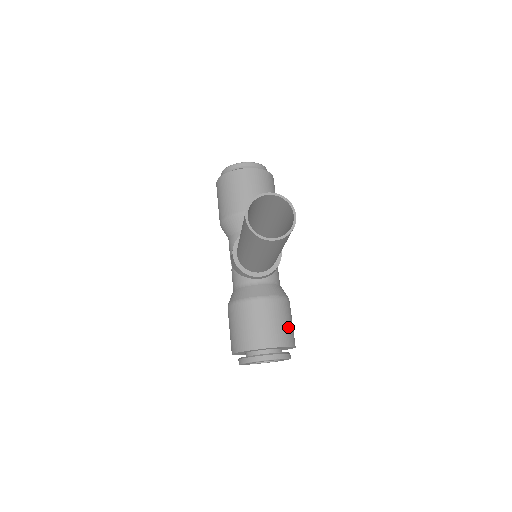
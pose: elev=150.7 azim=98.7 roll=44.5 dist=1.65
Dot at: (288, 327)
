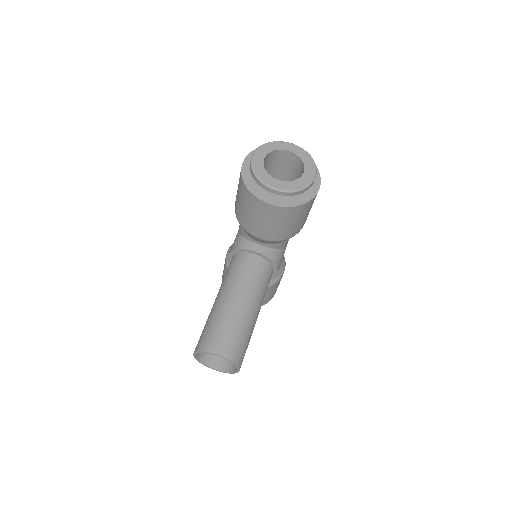
Dot at: (266, 298)
